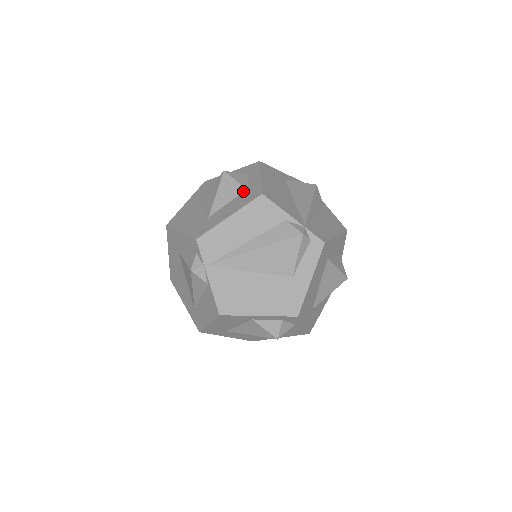
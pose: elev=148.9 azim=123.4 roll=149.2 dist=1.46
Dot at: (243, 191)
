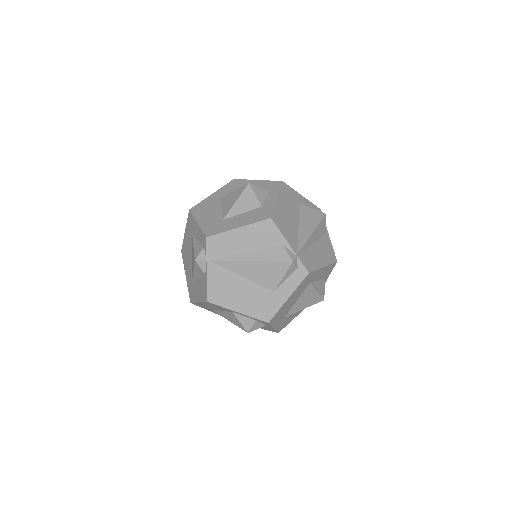
Dot at: (258, 207)
